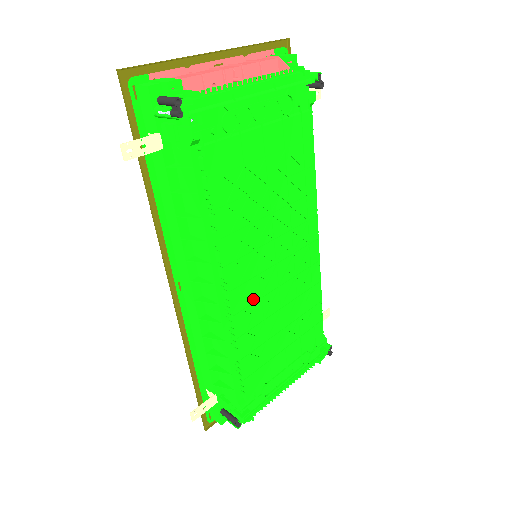
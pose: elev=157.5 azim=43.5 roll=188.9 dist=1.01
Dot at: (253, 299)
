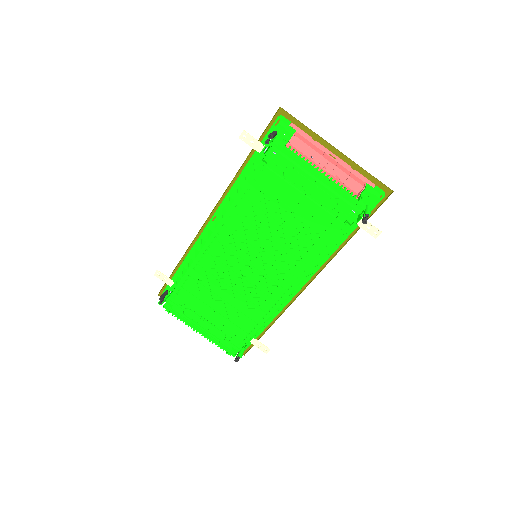
Dot at: (224, 261)
